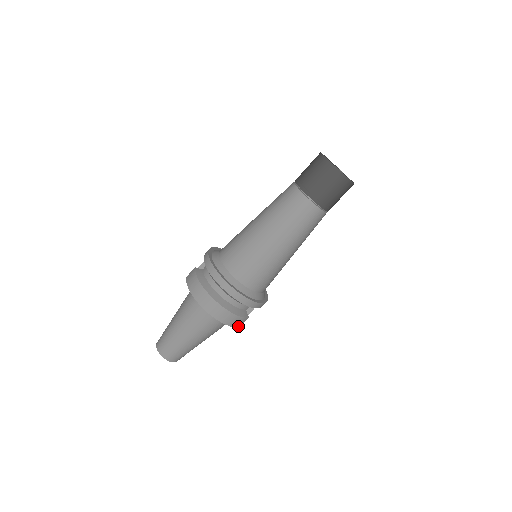
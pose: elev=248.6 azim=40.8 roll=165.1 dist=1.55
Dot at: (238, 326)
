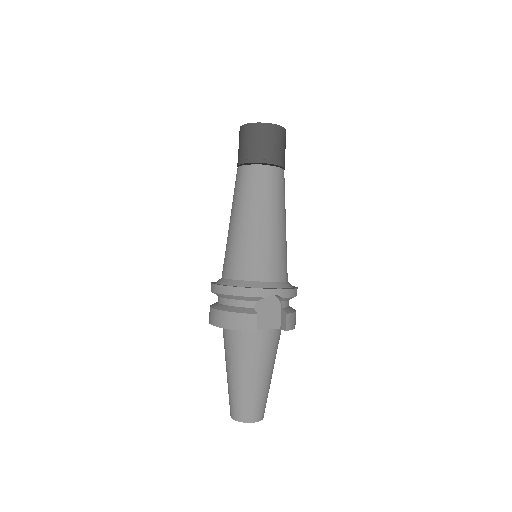
Dot at: (251, 329)
